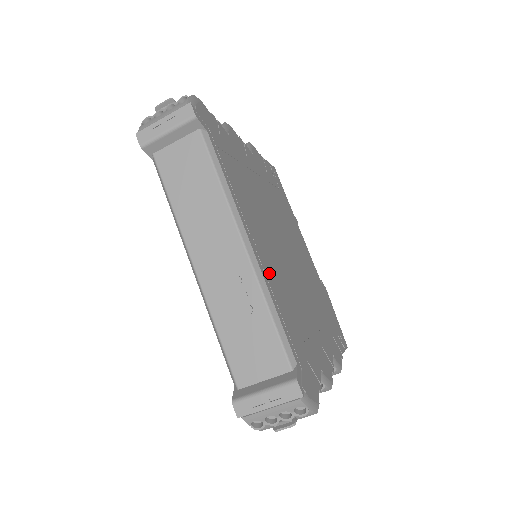
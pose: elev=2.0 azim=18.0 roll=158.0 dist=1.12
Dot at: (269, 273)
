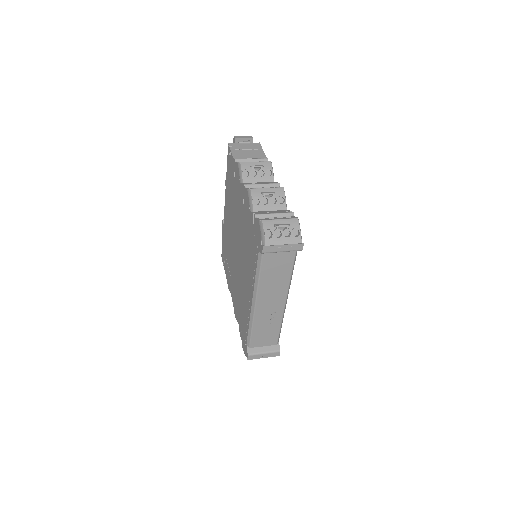
Dot at: occluded
